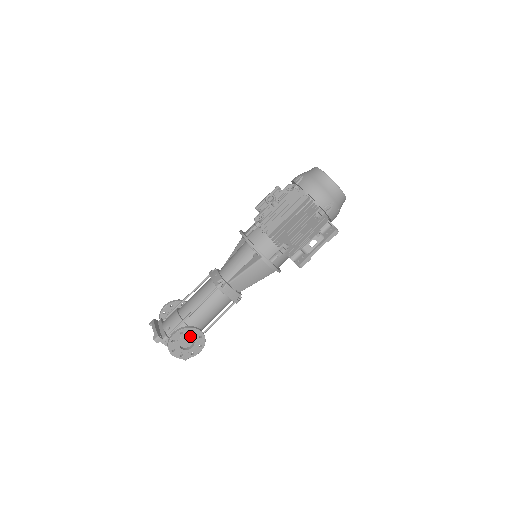
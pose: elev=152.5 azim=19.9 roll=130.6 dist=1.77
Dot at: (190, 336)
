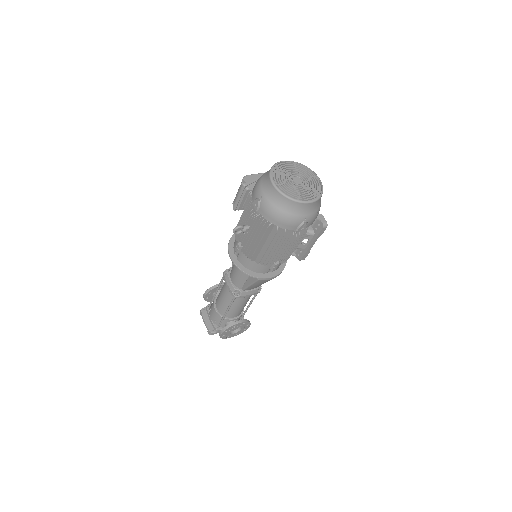
Dot at: (234, 328)
